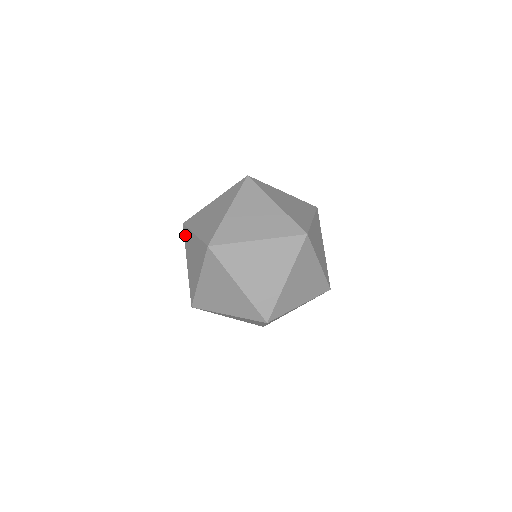
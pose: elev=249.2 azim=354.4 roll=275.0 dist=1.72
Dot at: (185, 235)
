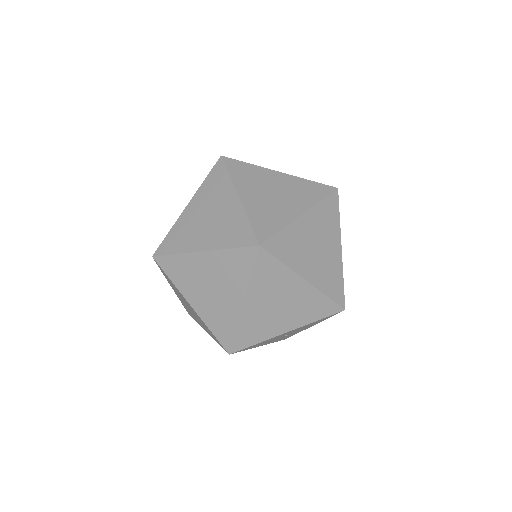
Dot at: occluded
